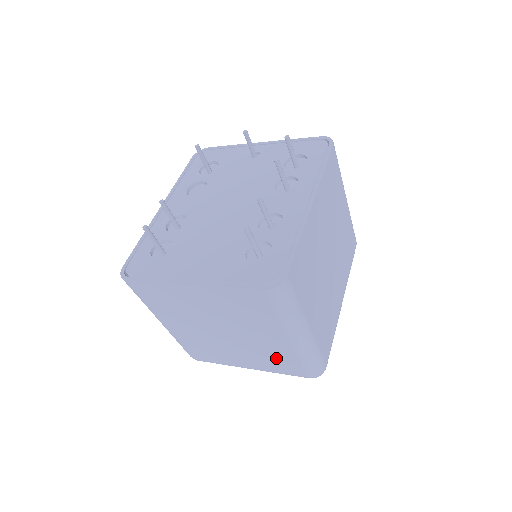
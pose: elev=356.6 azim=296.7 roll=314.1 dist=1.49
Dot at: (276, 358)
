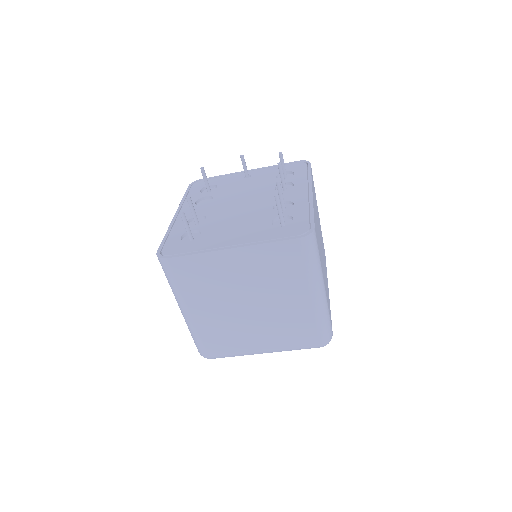
Dot at: (294, 326)
